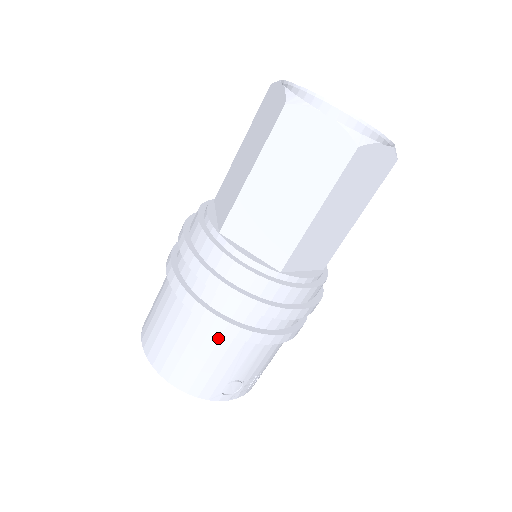
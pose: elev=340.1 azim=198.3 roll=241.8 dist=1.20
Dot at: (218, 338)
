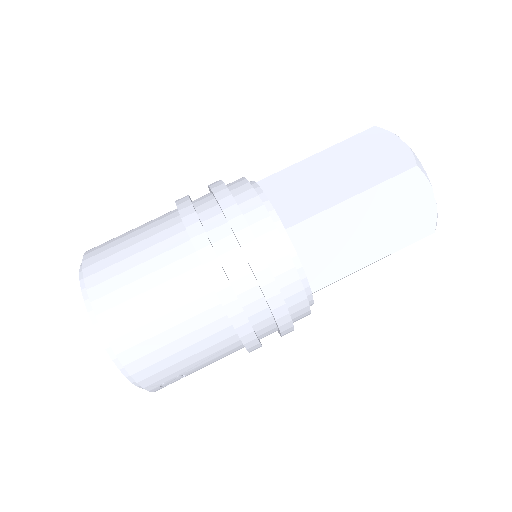
Dot at: (218, 330)
